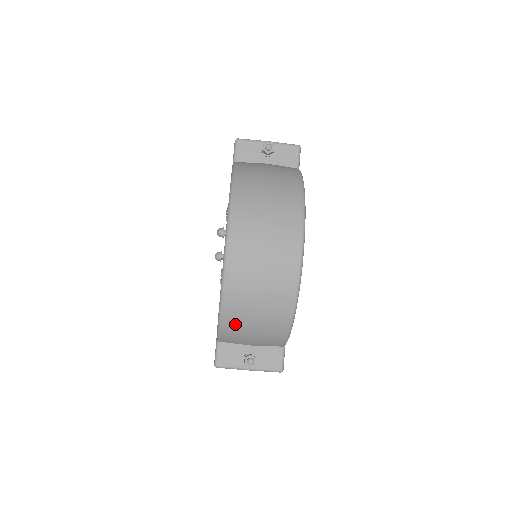
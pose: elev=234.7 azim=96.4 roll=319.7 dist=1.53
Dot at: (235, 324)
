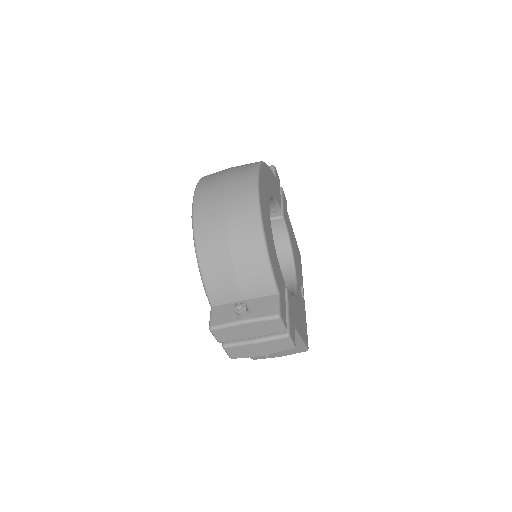
Dot at: (213, 264)
